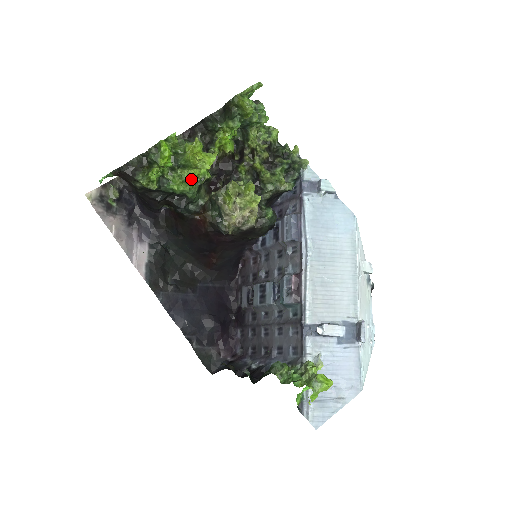
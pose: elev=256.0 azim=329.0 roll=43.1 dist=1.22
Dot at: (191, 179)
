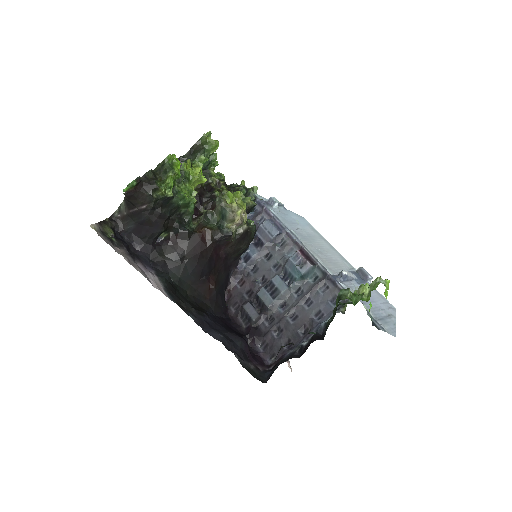
Dot at: (194, 190)
